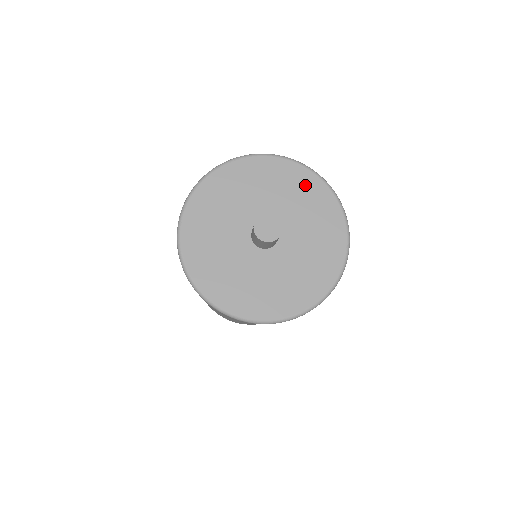
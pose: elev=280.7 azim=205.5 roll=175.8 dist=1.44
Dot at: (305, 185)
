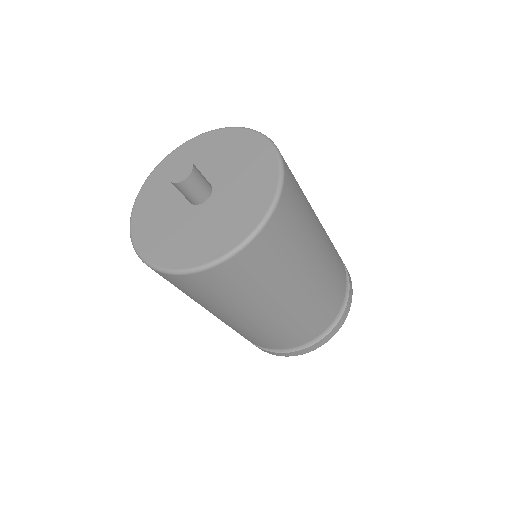
Dot at: (200, 146)
